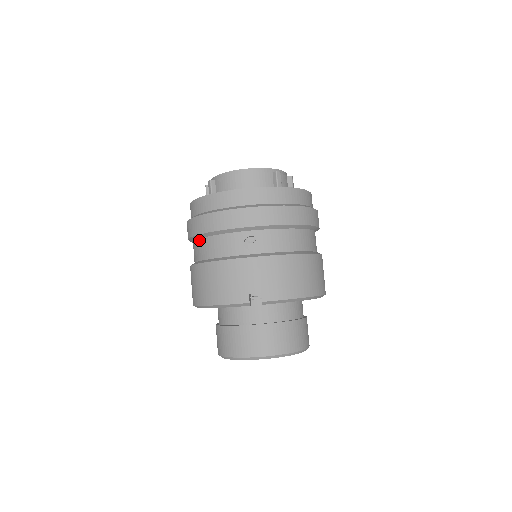
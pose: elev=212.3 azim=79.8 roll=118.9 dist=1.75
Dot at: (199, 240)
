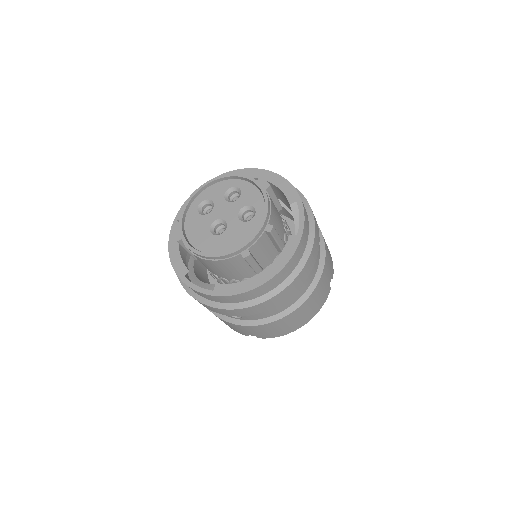
Dot at: occluded
